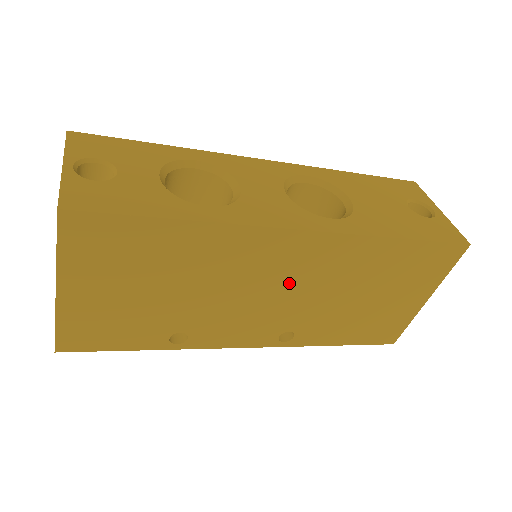
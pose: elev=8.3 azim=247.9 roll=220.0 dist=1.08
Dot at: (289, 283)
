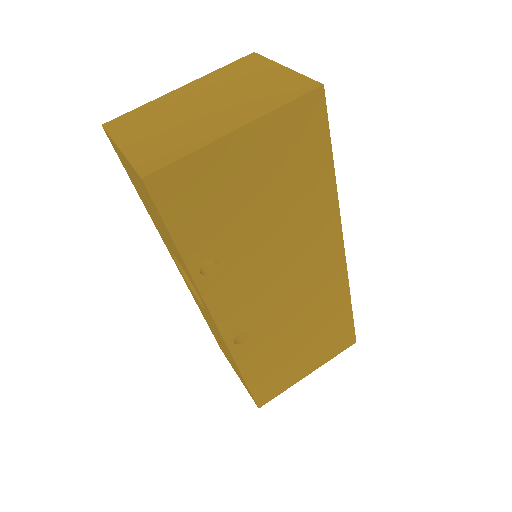
Dot at: (298, 284)
